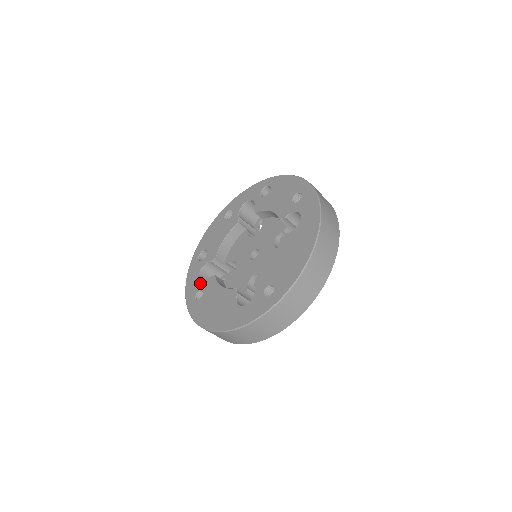
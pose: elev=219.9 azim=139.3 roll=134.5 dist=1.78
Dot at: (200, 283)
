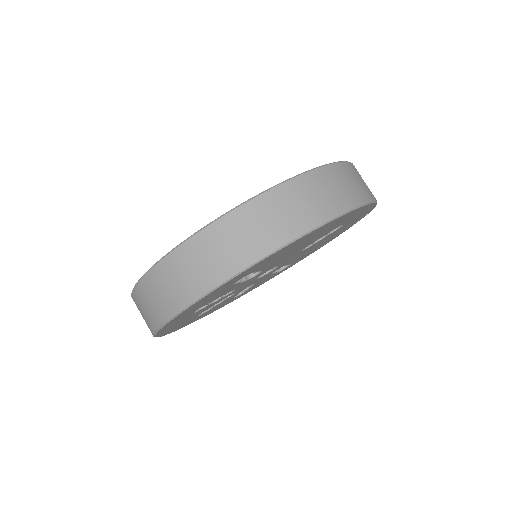
Dot at: occluded
